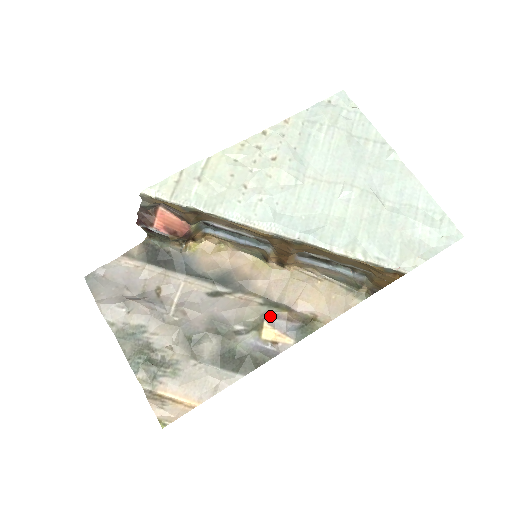
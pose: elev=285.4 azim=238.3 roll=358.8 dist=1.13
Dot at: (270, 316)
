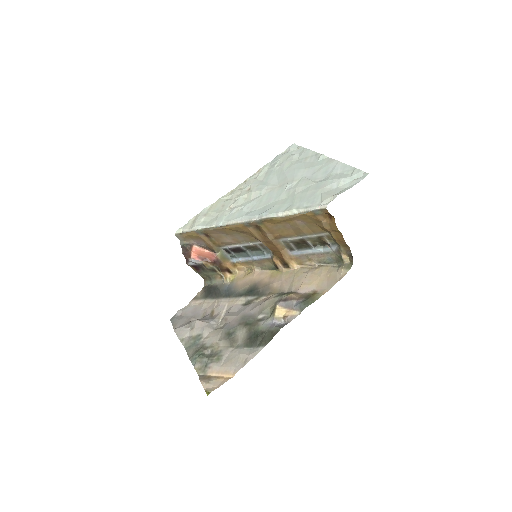
Dot at: (280, 300)
